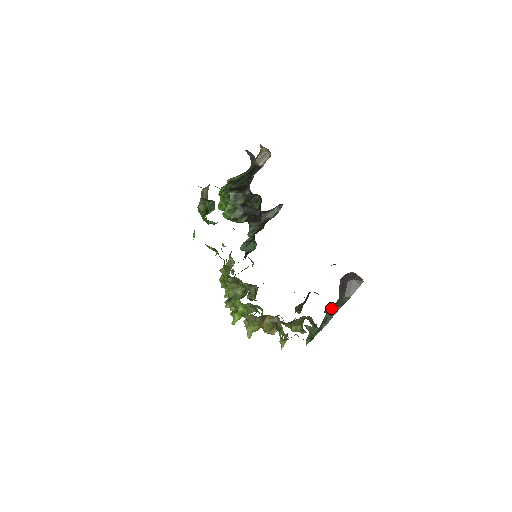
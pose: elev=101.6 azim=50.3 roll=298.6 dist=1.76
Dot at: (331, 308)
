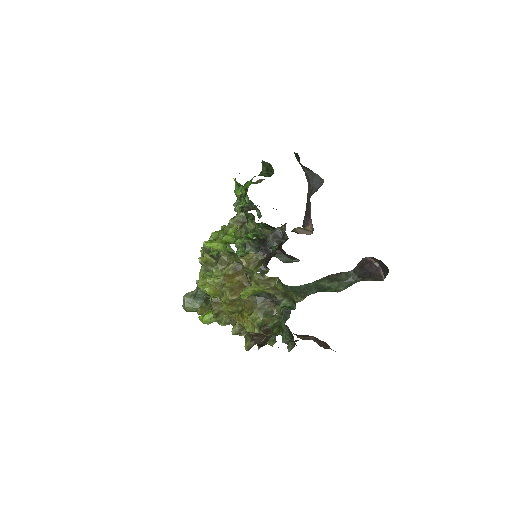
Dot at: (336, 278)
